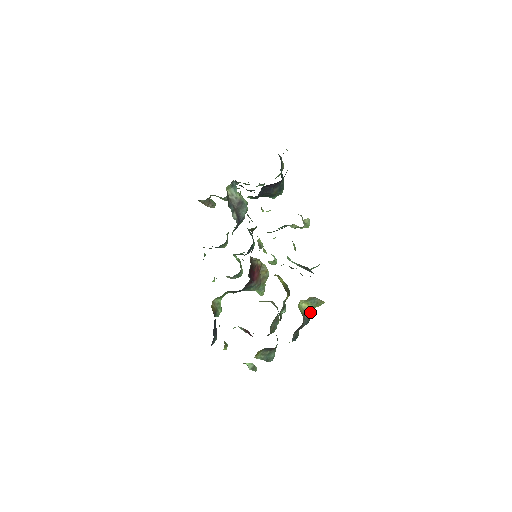
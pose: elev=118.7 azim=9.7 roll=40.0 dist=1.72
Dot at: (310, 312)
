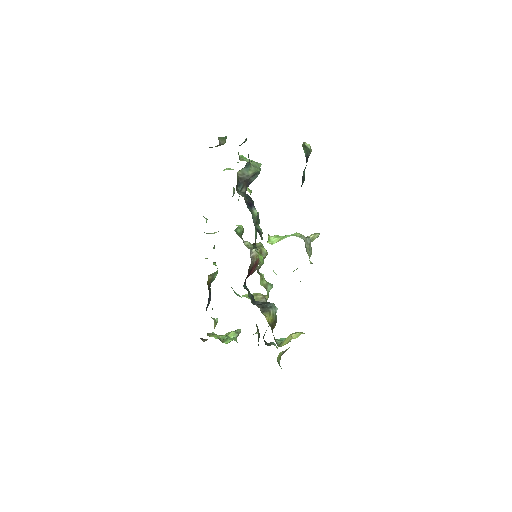
Dot at: occluded
